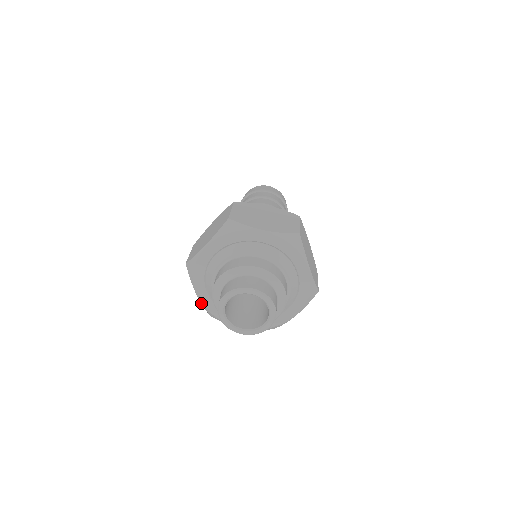
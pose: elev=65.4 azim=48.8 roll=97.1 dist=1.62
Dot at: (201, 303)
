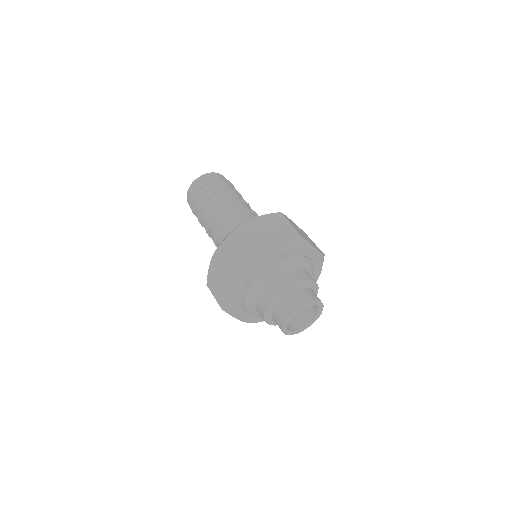
Dot at: (233, 299)
